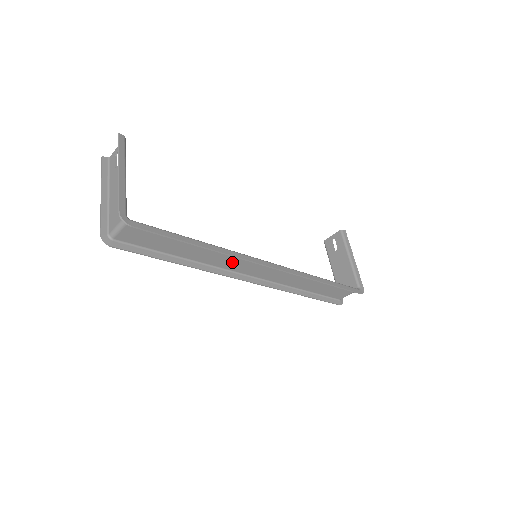
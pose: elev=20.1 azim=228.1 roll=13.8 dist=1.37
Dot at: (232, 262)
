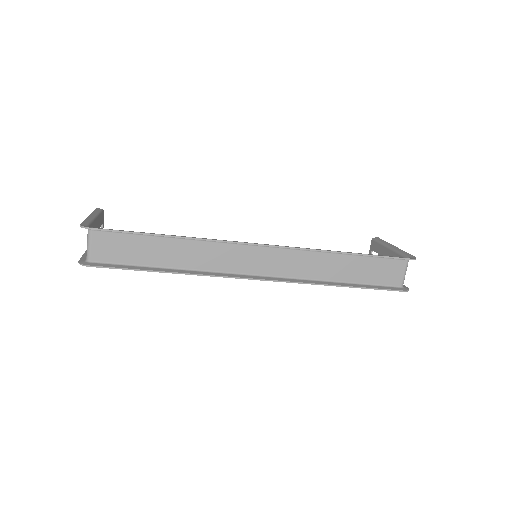
Dot at: (223, 258)
